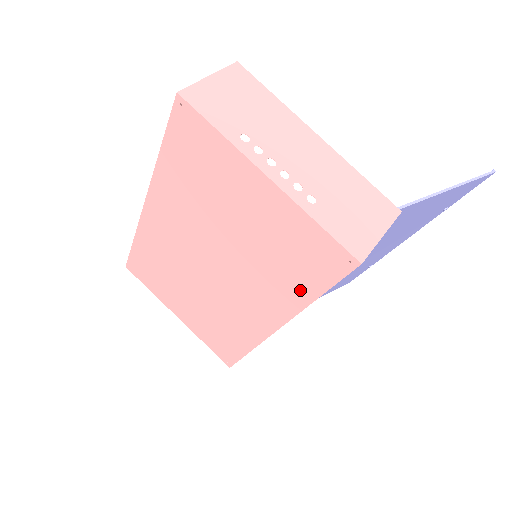
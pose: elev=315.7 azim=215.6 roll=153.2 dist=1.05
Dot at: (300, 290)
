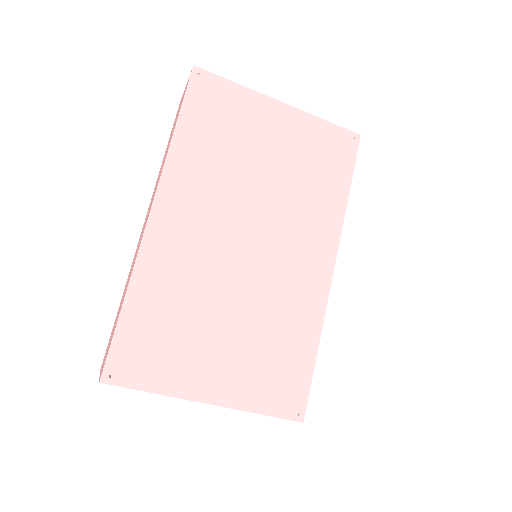
Dot at: (335, 195)
